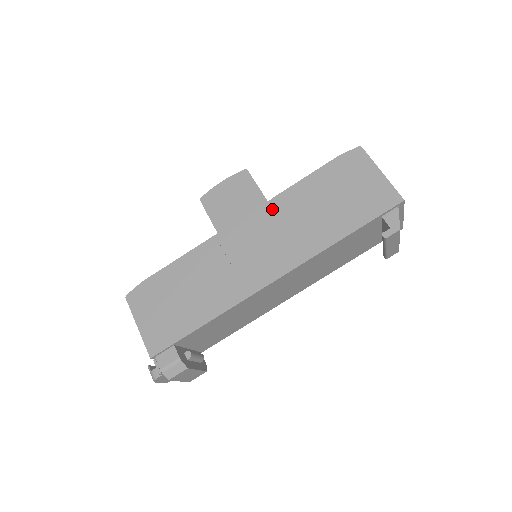
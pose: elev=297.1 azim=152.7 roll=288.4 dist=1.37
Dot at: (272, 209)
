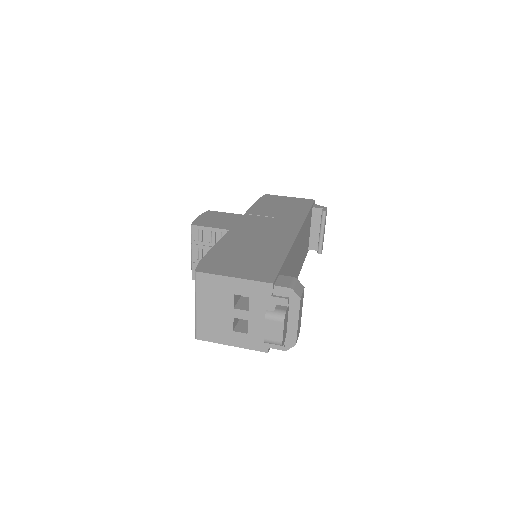
Dot at: (251, 216)
